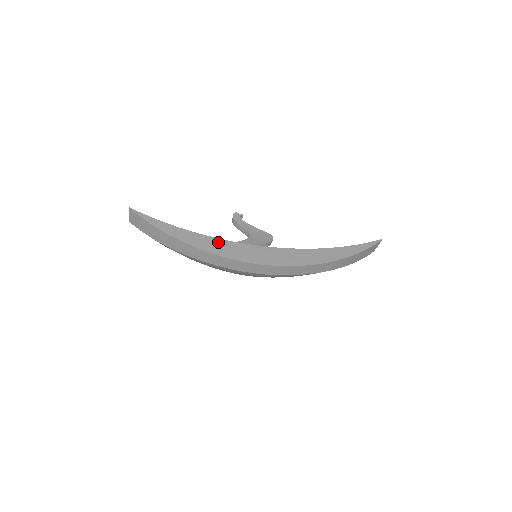
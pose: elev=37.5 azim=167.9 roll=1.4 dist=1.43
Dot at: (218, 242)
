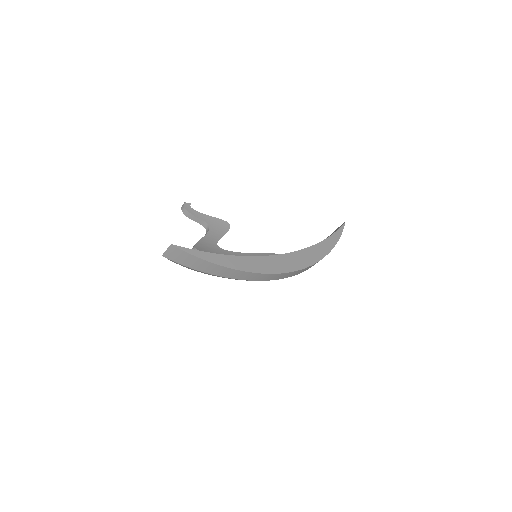
Dot at: (255, 260)
